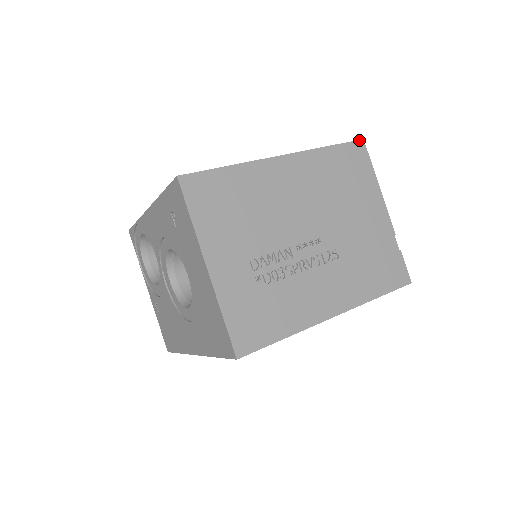
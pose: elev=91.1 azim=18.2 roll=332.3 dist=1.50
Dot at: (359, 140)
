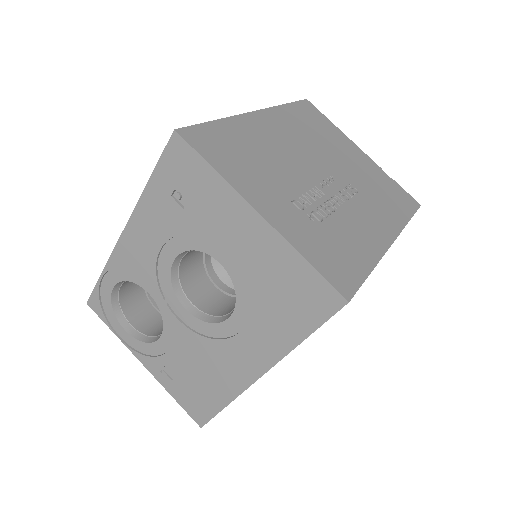
Dot at: (304, 100)
